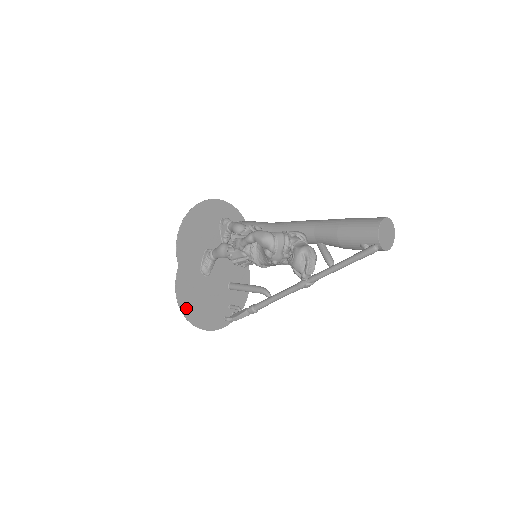
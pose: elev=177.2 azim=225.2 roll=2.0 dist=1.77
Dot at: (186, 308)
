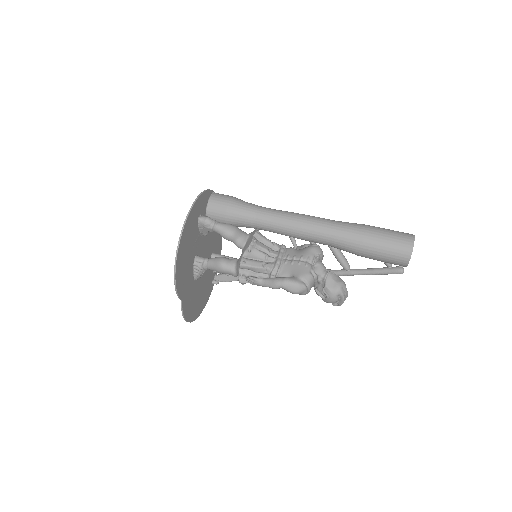
Dot at: (192, 316)
